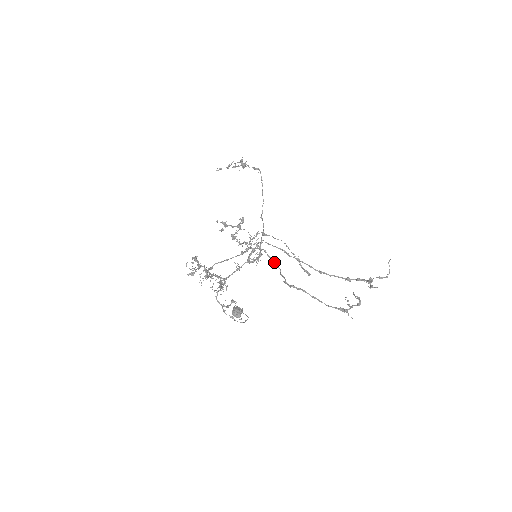
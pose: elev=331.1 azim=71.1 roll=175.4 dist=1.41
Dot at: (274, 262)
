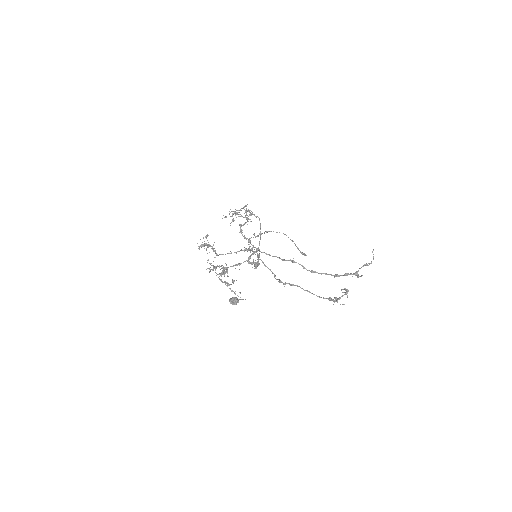
Dot at: (270, 270)
